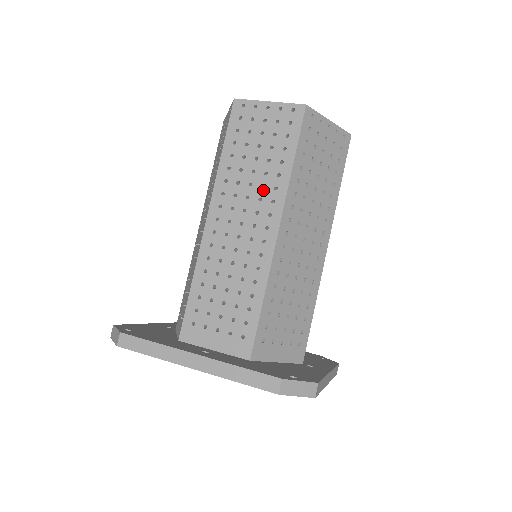
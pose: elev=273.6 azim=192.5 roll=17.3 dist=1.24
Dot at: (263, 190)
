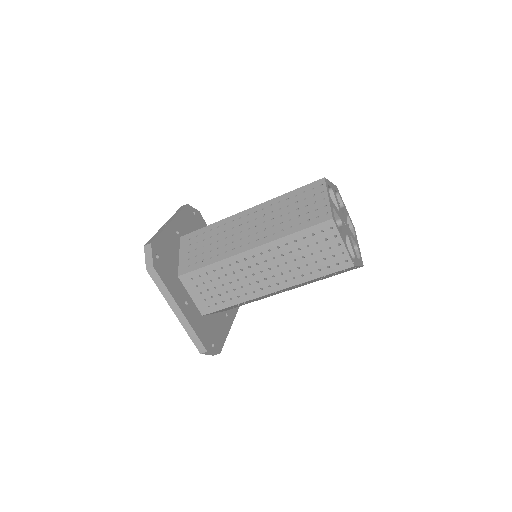
Dot at: (288, 272)
